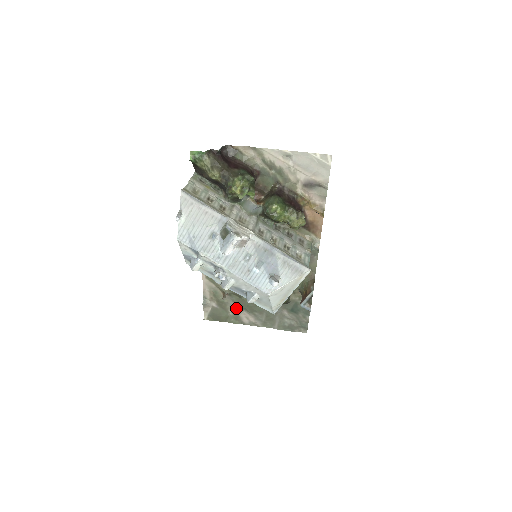
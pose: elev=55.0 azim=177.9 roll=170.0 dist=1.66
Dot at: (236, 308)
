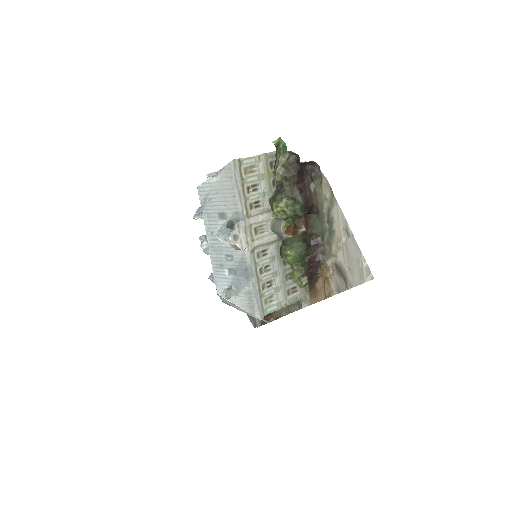
Dot at: occluded
